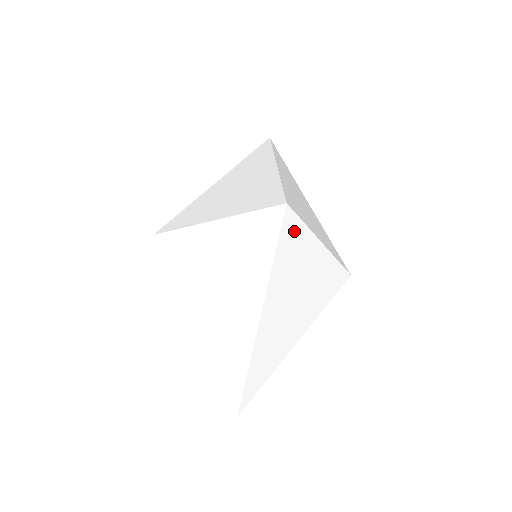
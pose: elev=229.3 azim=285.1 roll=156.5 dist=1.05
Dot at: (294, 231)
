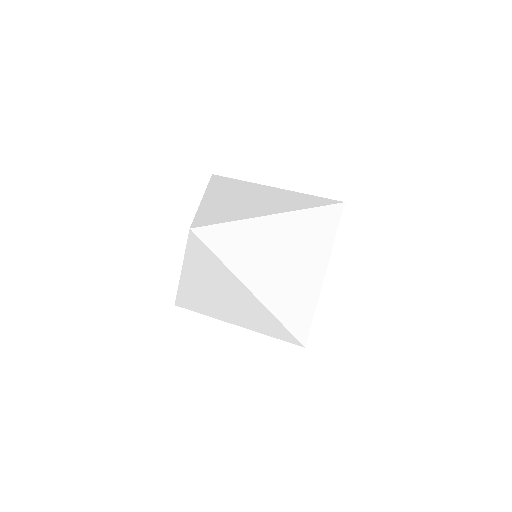
Dot at: (229, 181)
